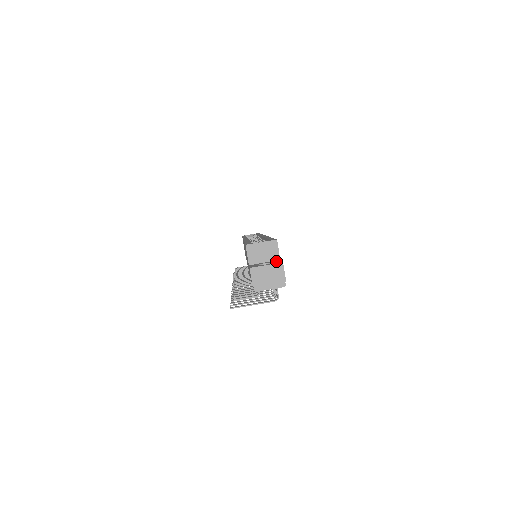
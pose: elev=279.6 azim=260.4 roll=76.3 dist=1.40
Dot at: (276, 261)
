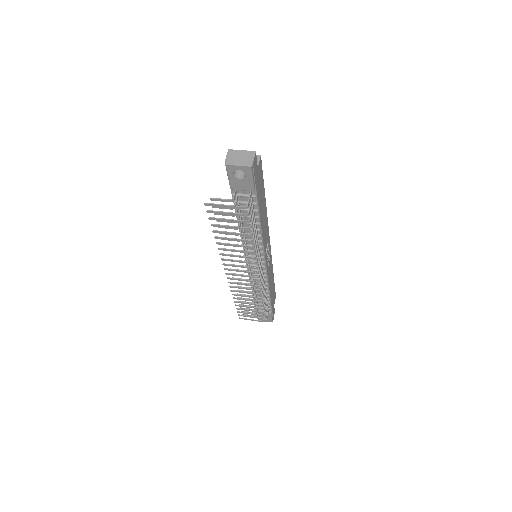
Dot at: occluded
